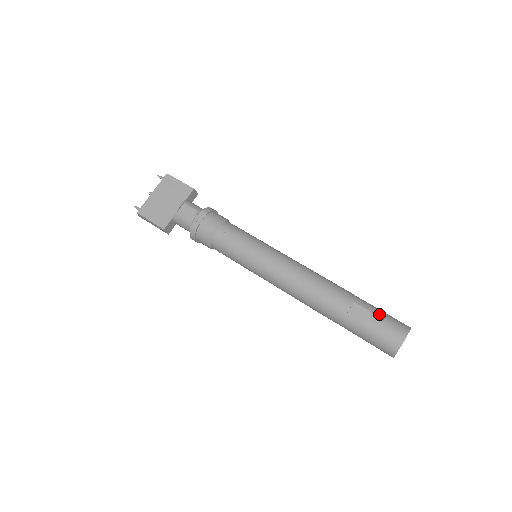
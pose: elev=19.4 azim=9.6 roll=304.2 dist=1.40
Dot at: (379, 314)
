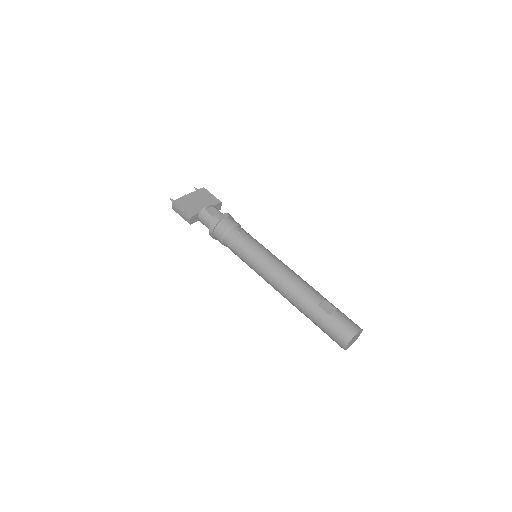
Dot at: (342, 313)
